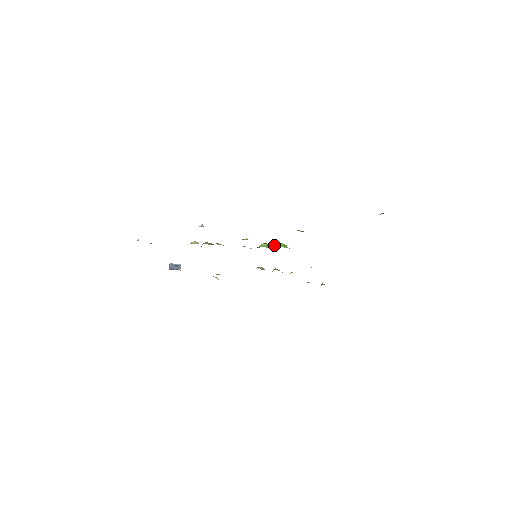
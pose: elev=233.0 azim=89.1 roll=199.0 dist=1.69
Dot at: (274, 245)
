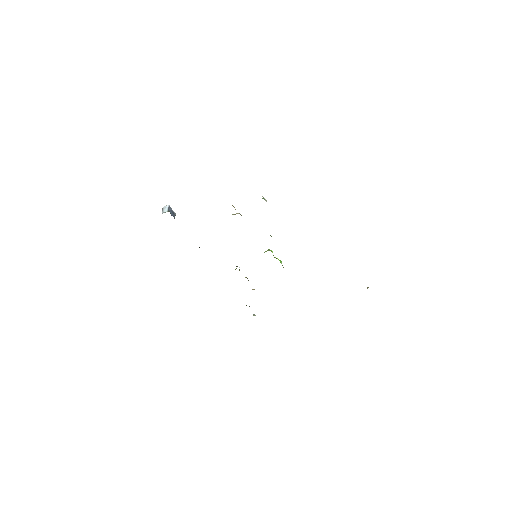
Dot at: occluded
